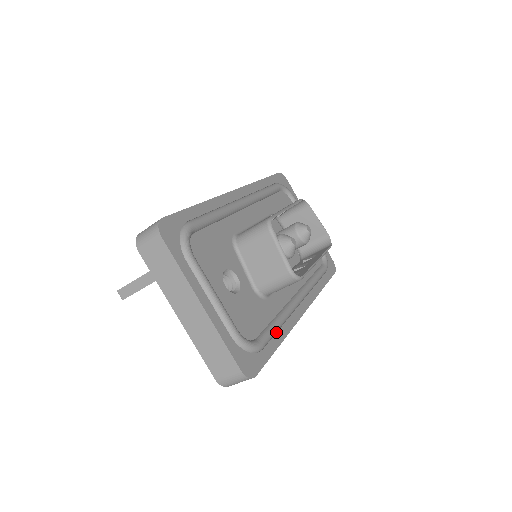
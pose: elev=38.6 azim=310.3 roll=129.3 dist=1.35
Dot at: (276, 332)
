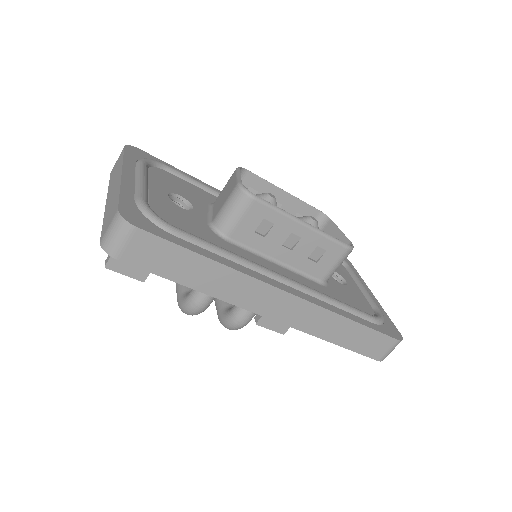
Dot at: (213, 253)
